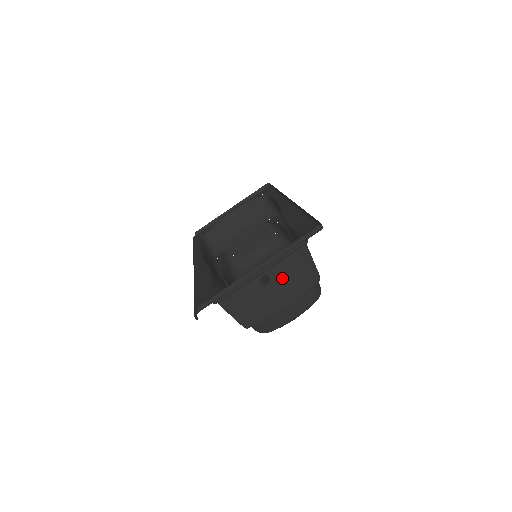
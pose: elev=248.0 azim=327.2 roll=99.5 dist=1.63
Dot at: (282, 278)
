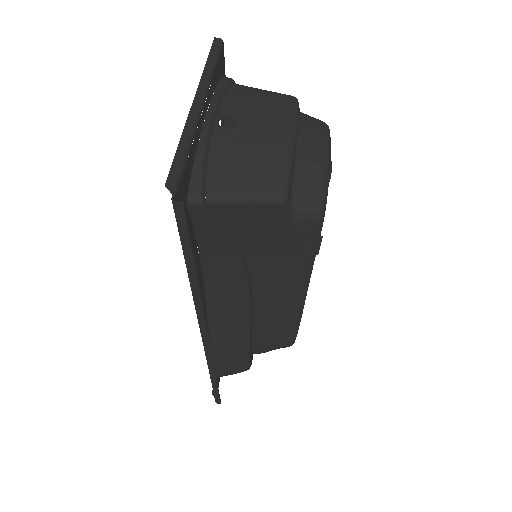
Dot at: (246, 111)
